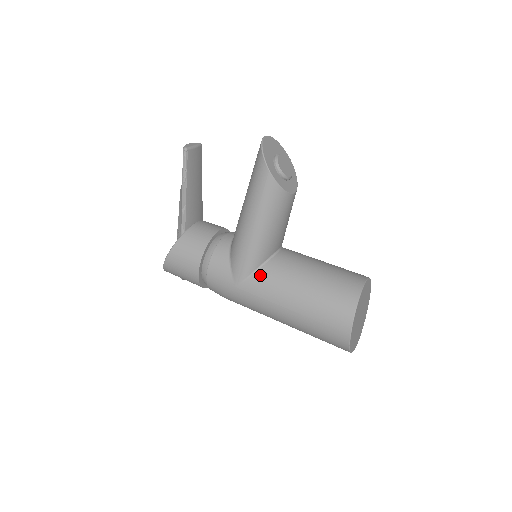
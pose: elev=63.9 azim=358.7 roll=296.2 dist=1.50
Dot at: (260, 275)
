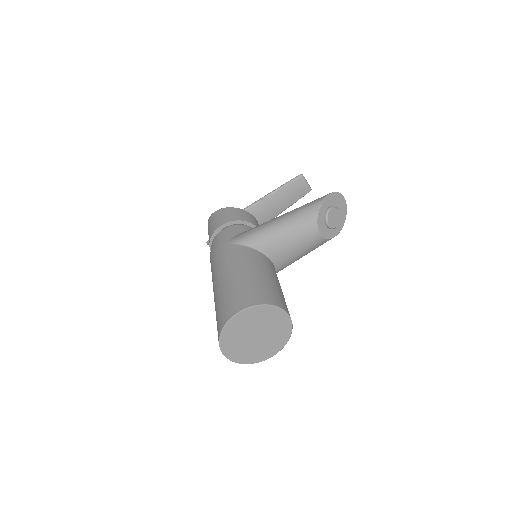
Dot at: (244, 249)
